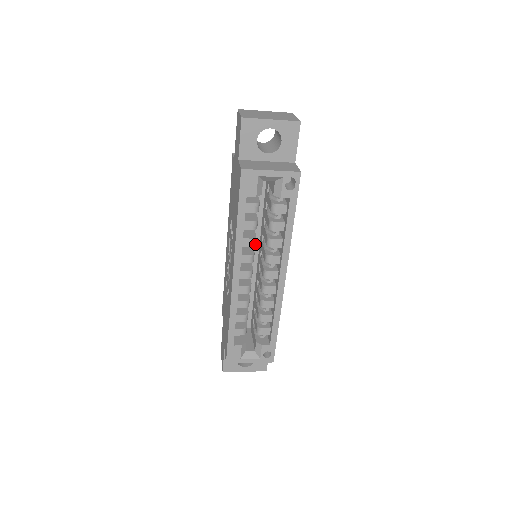
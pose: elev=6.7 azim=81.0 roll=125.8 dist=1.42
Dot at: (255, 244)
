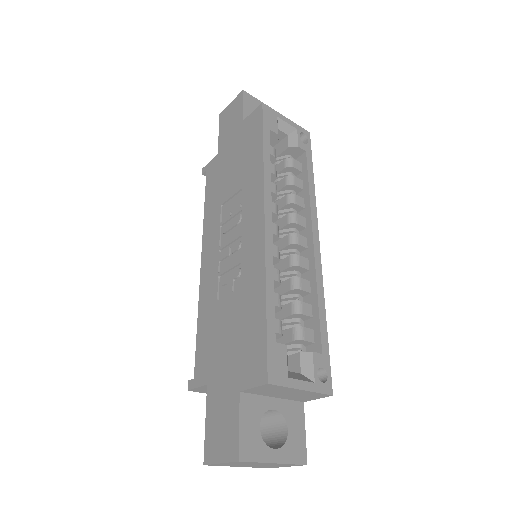
Dot at: (276, 197)
